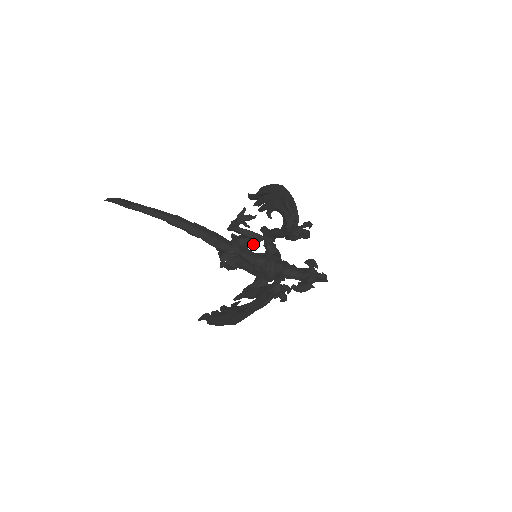
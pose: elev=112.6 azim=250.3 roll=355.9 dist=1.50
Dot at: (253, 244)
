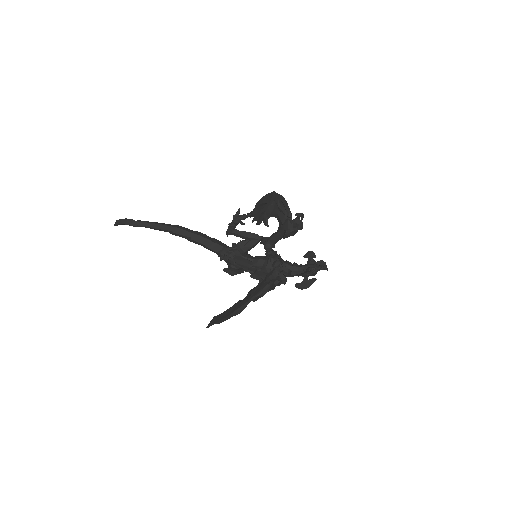
Dot at: (252, 245)
